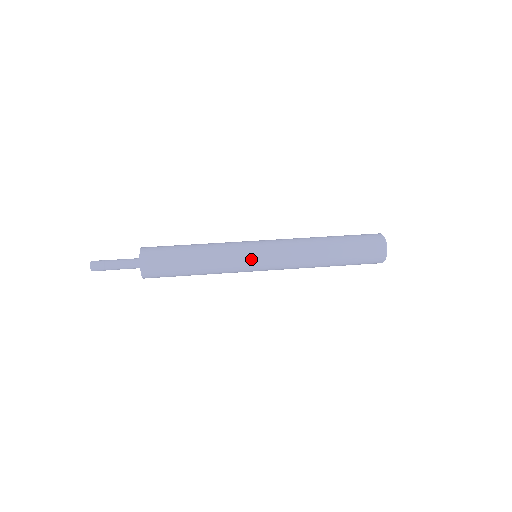
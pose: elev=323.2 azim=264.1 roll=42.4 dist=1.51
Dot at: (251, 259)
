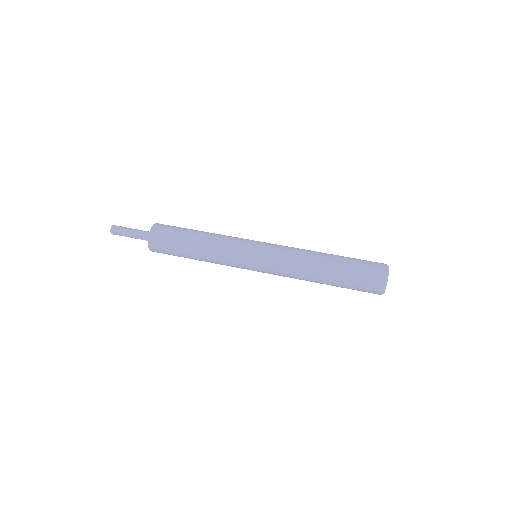
Dot at: (246, 266)
